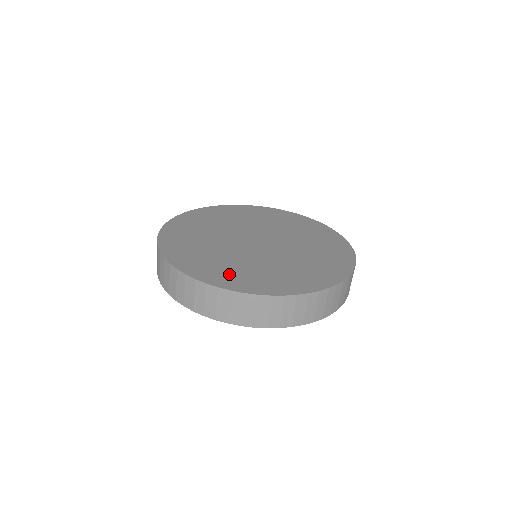
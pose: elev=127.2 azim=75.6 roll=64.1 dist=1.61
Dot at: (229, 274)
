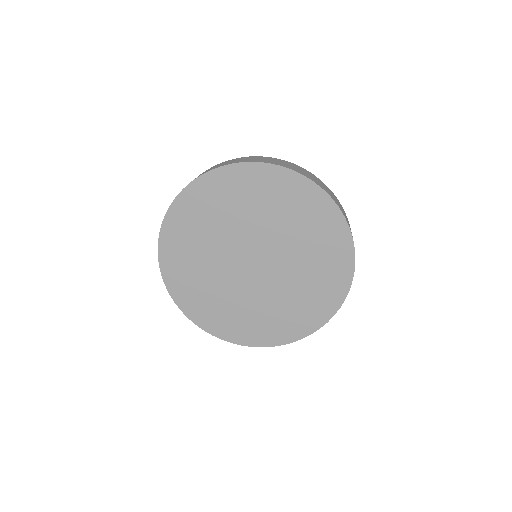
Dot at: (188, 286)
